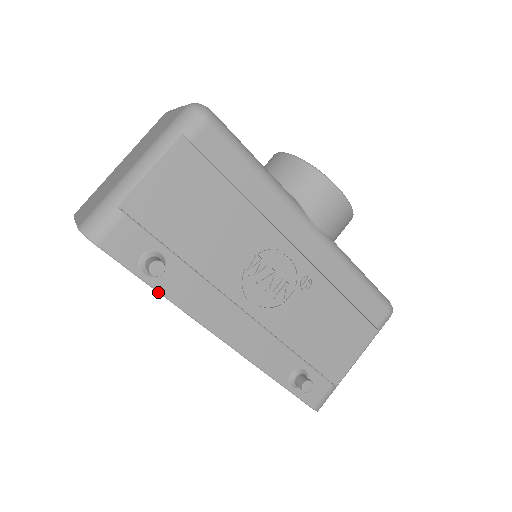
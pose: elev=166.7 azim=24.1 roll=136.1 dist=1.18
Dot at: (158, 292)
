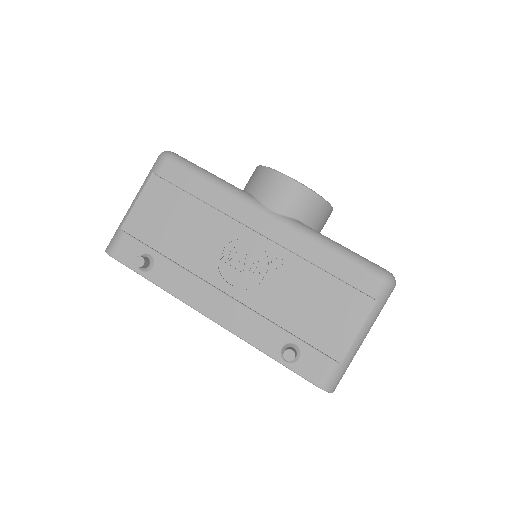
Dot at: (153, 283)
